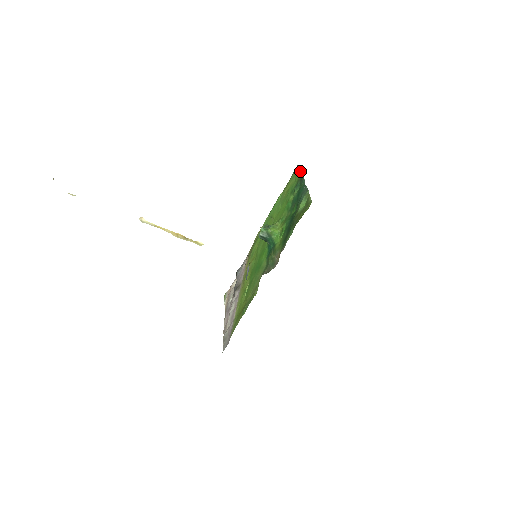
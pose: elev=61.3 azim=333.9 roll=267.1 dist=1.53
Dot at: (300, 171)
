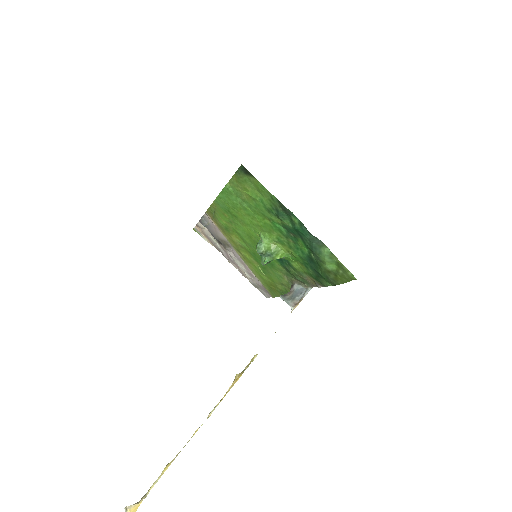
Dot at: (267, 191)
